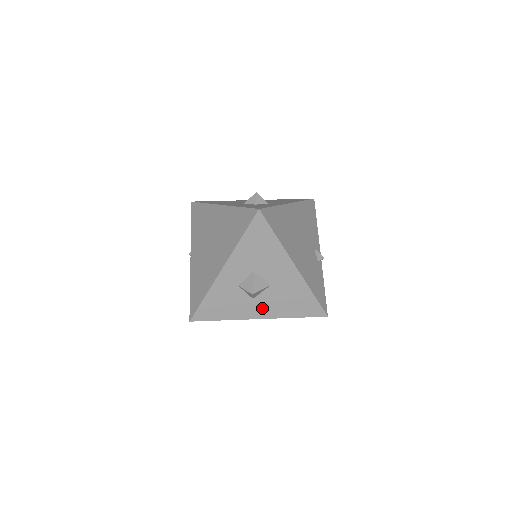
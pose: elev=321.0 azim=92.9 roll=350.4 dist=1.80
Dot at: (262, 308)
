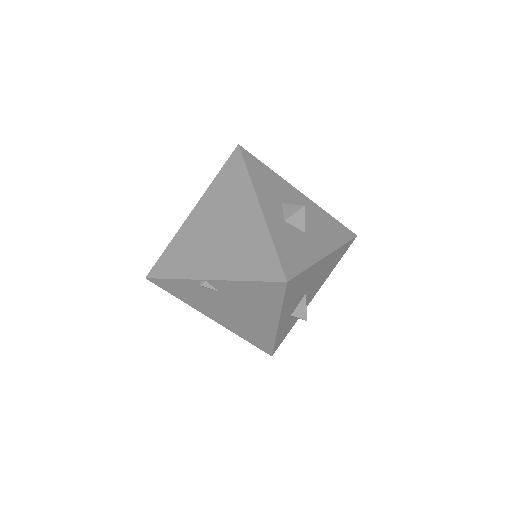
Dot at: (319, 242)
